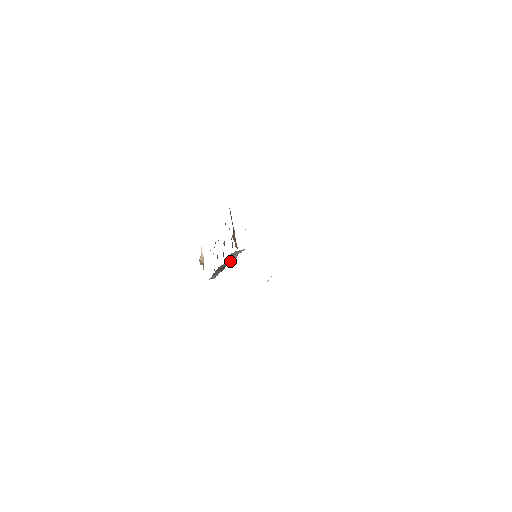
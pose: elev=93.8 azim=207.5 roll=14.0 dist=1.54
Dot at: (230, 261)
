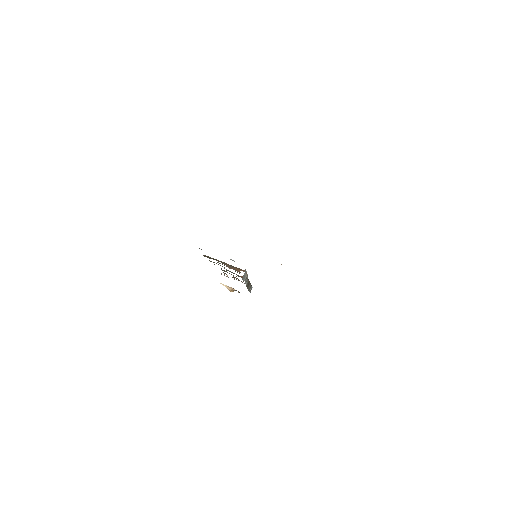
Dot at: occluded
